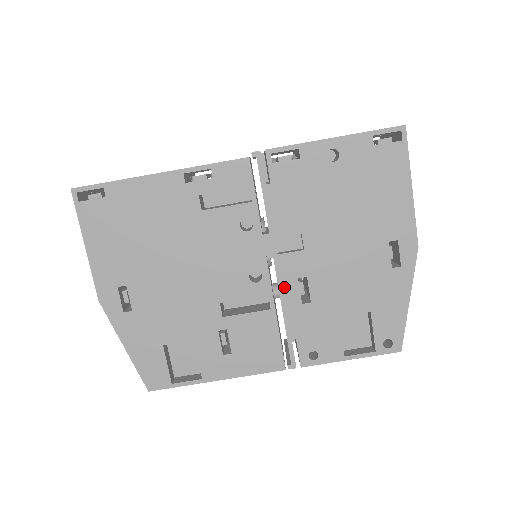
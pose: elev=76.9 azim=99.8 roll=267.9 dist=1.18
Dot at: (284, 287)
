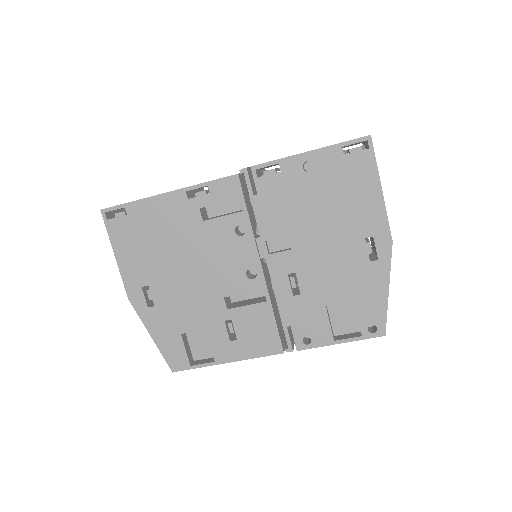
Dot at: (276, 282)
